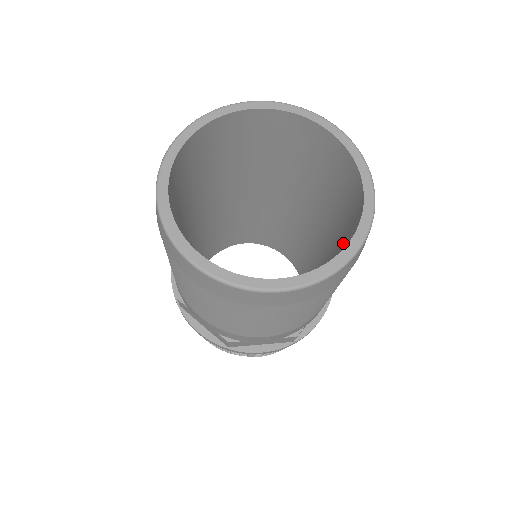
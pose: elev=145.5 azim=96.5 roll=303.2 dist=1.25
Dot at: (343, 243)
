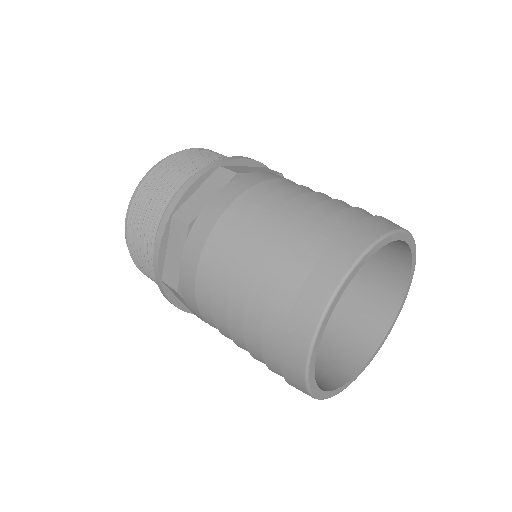
Dot at: occluded
